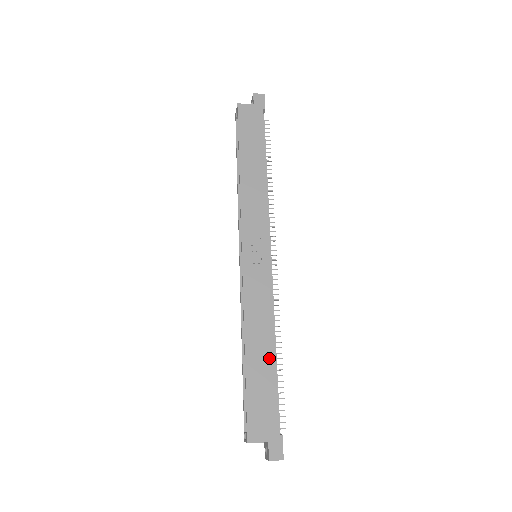
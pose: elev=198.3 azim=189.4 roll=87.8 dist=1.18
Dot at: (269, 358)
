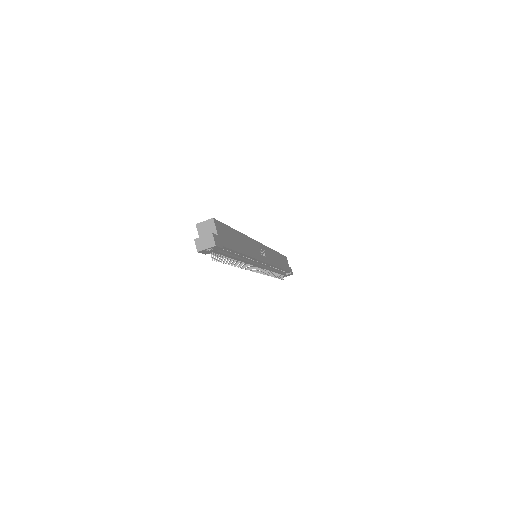
Dot at: (241, 249)
